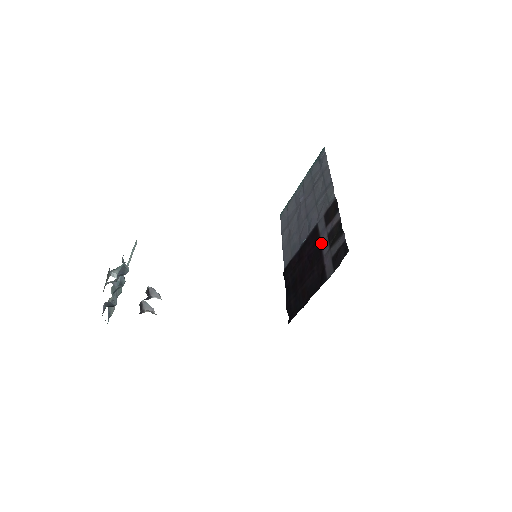
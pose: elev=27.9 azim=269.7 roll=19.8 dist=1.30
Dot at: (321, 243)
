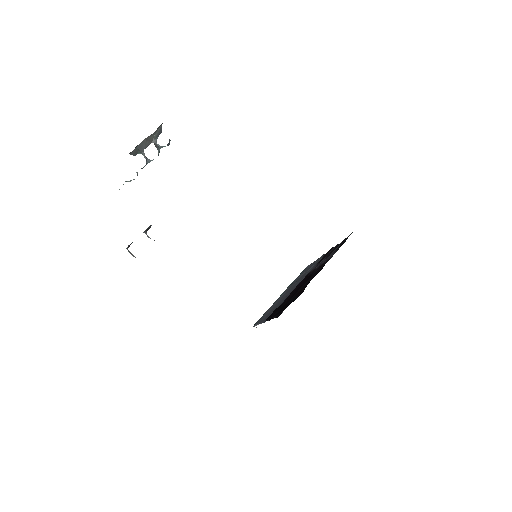
Dot at: (317, 267)
